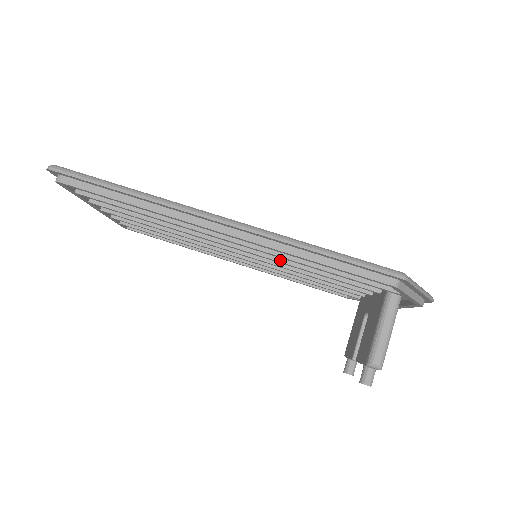
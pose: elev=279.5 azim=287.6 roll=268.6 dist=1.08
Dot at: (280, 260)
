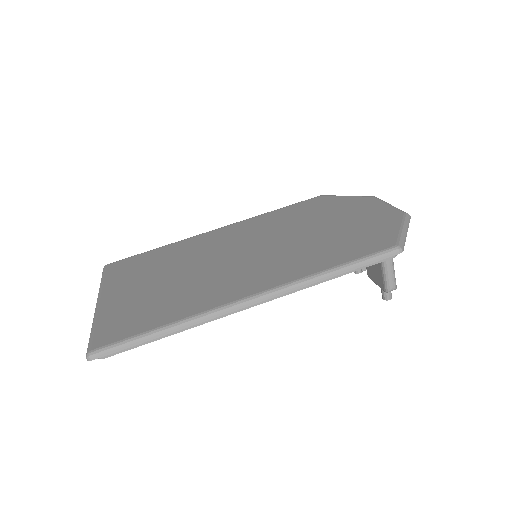
Dot at: occluded
